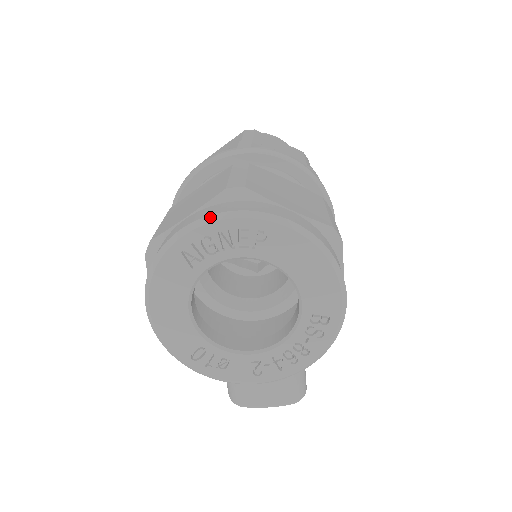
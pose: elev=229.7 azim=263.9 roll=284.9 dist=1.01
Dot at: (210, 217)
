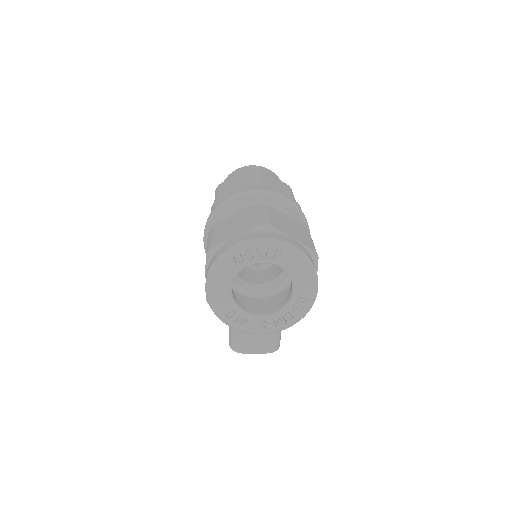
Dot at: (252, 240)
